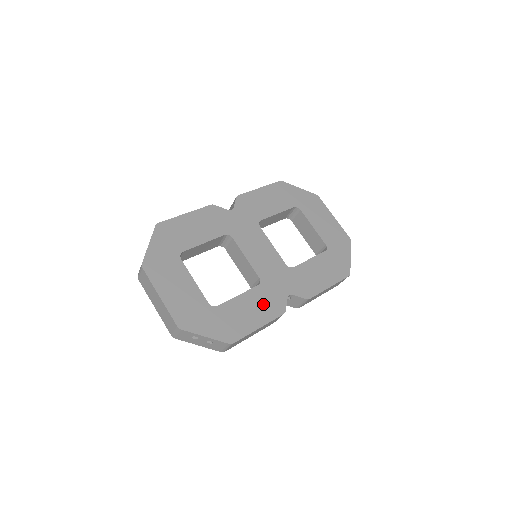
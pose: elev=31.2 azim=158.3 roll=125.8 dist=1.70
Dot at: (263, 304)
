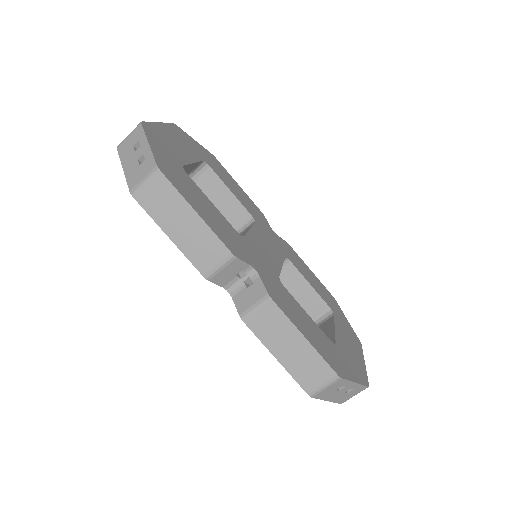
Dot at: (224, 229)
